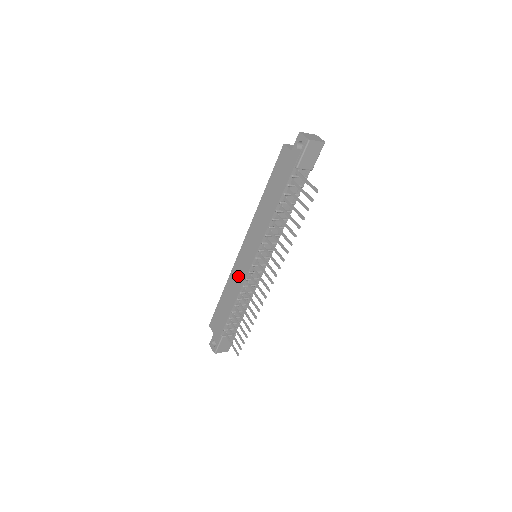
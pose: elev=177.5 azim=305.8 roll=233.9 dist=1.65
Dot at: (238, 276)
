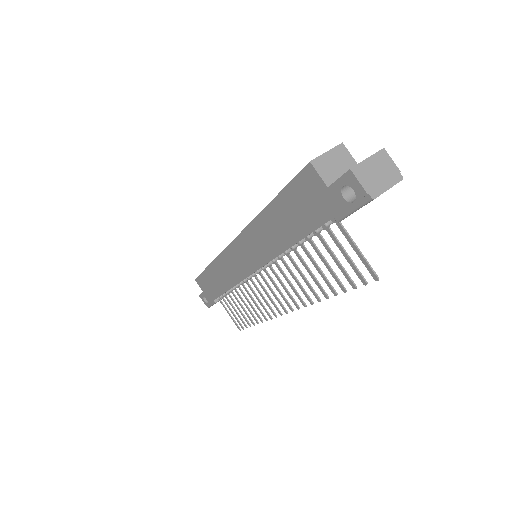
Dot at: (230, 270)
